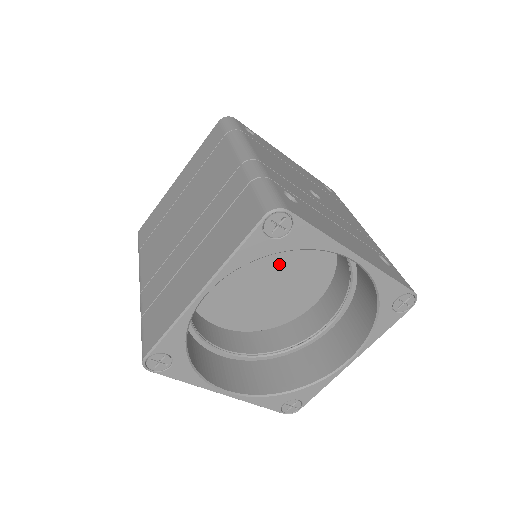
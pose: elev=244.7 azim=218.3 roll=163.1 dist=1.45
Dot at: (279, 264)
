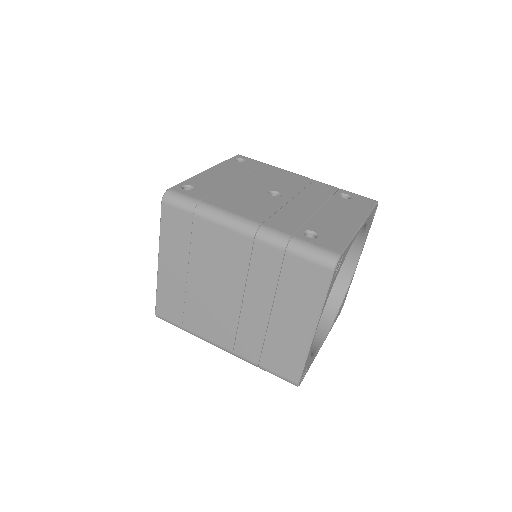
Dot at: occluded
